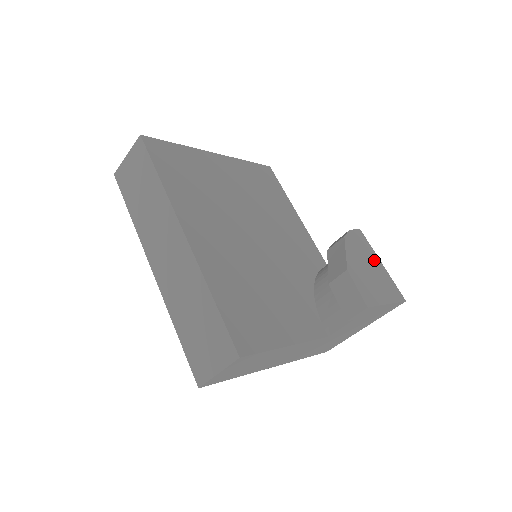
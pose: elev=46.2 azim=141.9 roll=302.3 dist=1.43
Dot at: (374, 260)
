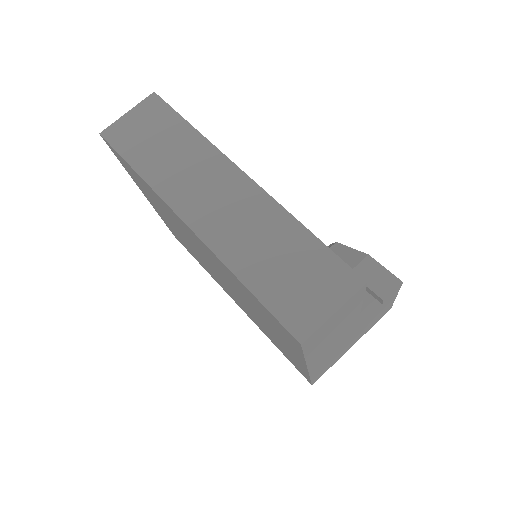
Dot at: occluded
